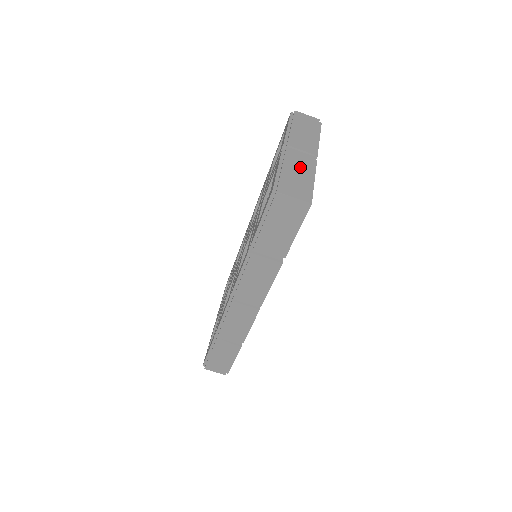
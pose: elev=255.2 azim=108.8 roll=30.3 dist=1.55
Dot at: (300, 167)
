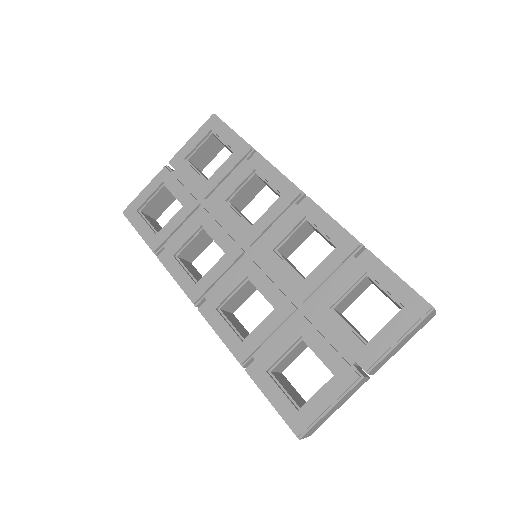
Dot at: (345, 400)
